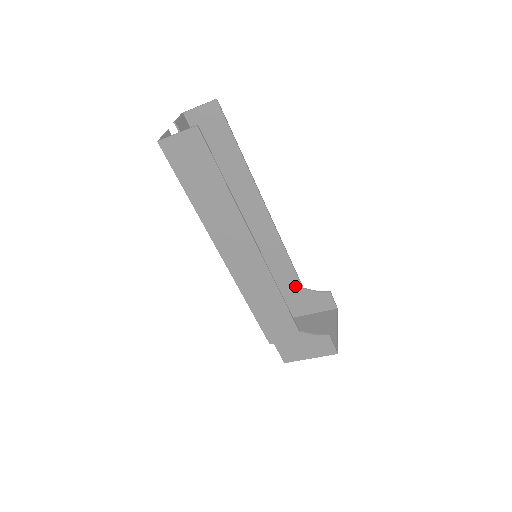
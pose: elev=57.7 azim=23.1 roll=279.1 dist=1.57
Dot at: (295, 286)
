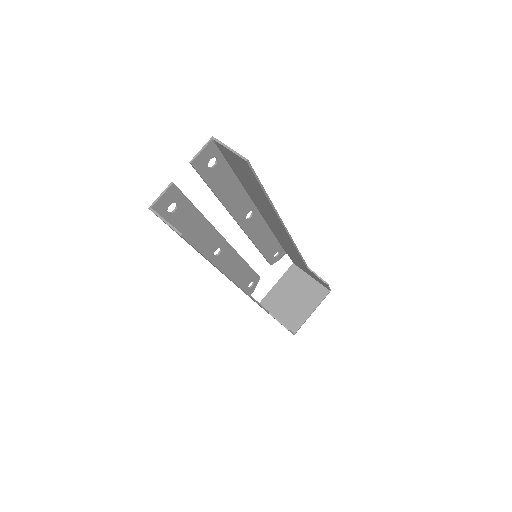
Dot at: (301, 262)
